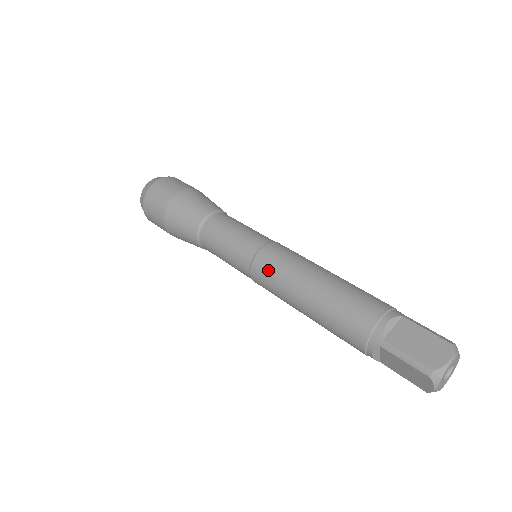
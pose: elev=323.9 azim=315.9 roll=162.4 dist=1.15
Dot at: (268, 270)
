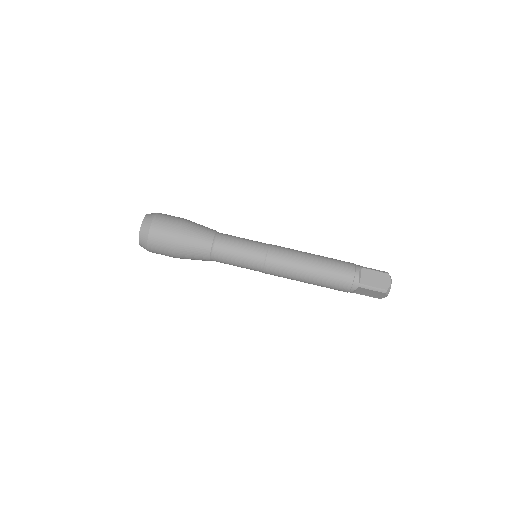
Dot at: (279, 265)
